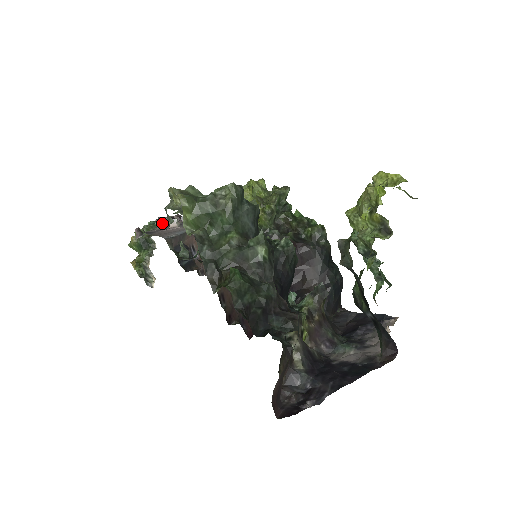
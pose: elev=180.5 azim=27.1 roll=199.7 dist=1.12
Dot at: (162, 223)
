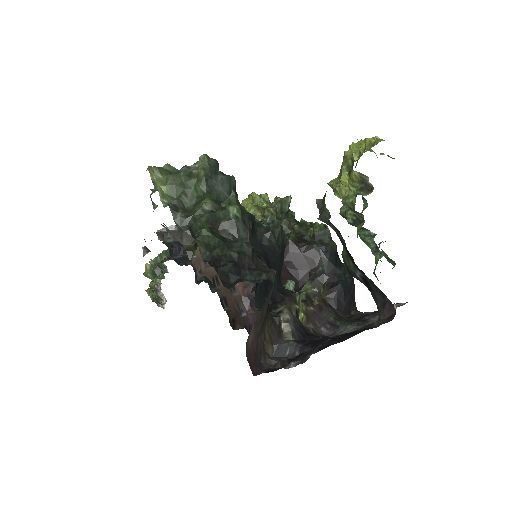
Dot at: occluded
